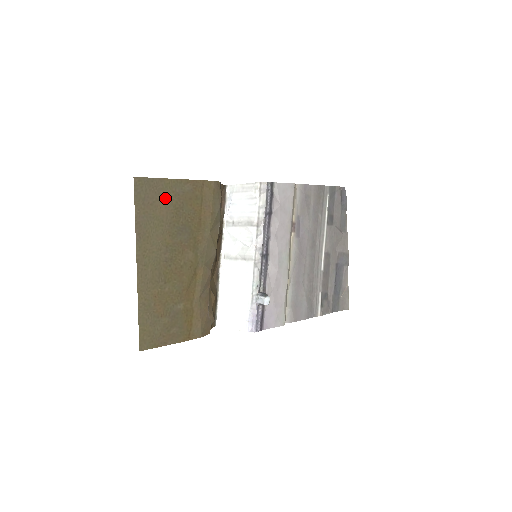
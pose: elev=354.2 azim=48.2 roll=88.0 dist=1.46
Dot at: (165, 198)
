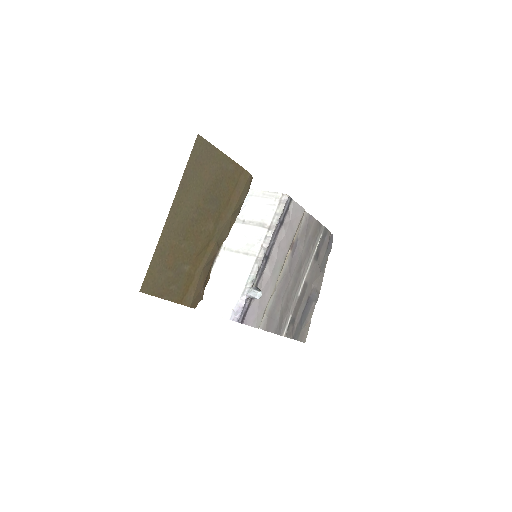
Dot at: (212, 166)
